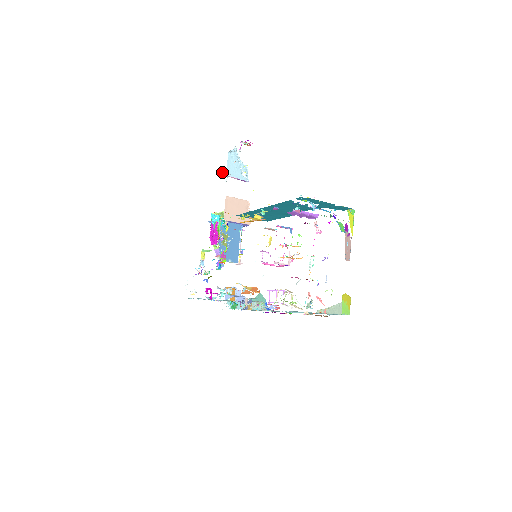
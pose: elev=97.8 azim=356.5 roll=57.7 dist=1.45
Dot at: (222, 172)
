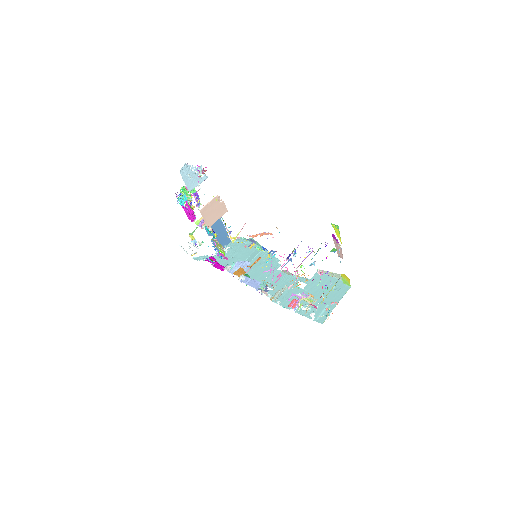
Dot at: occluded
